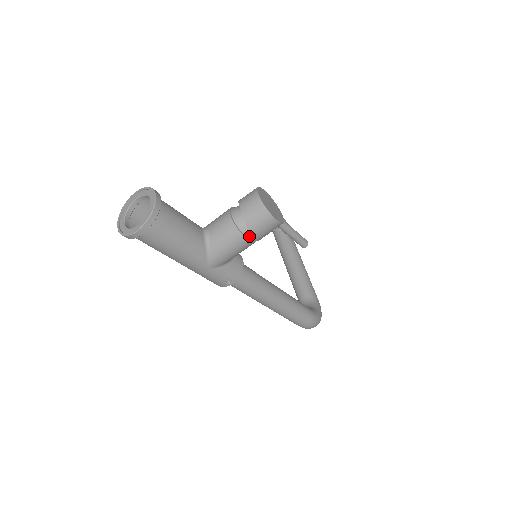
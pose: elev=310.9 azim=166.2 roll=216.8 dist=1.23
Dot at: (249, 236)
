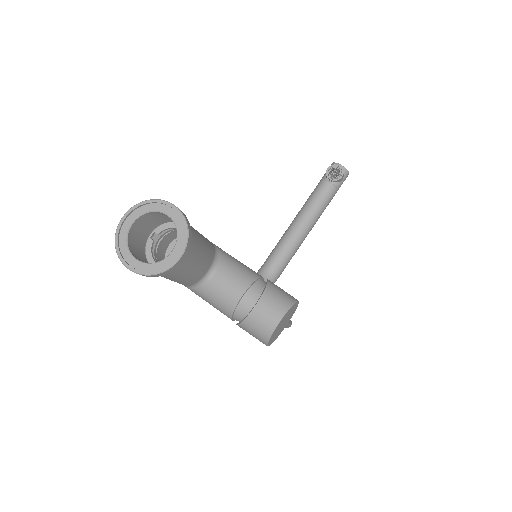
Dot at: (237, 320)
